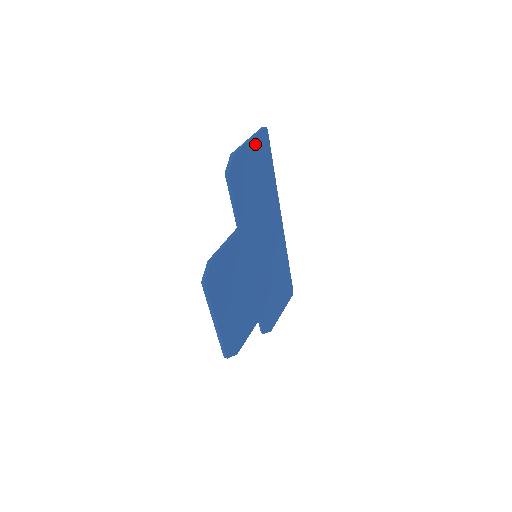
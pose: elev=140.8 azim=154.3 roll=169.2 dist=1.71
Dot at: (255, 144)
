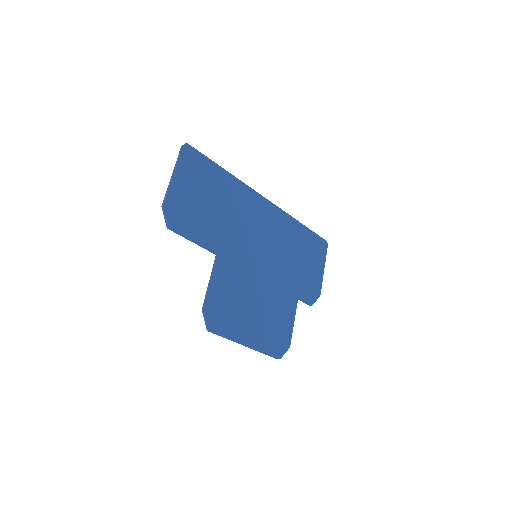
Dot at: (182, 172)
